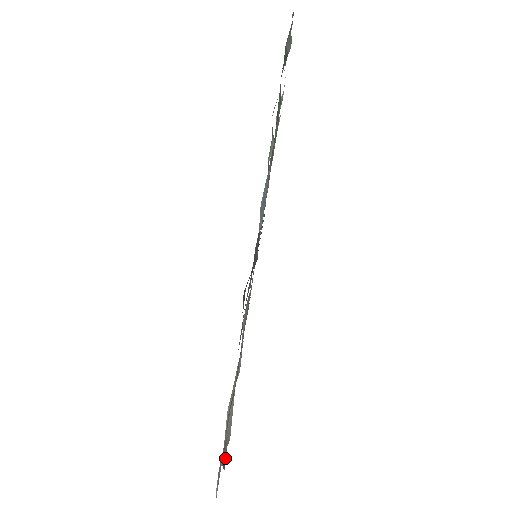
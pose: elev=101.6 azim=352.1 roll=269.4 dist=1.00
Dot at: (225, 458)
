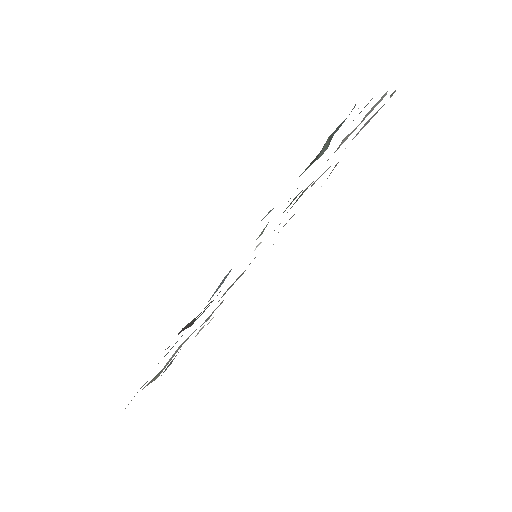
Dot at: occluded
